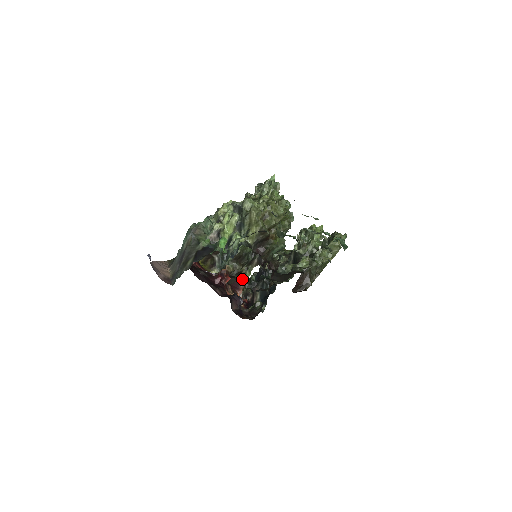
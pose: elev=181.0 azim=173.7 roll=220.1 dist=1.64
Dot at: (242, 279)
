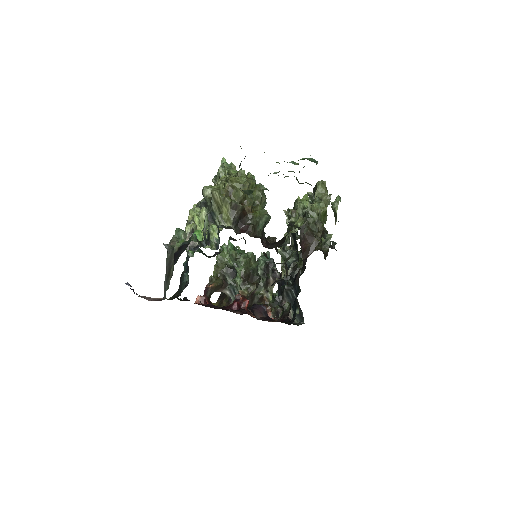
Dot at: occluded
